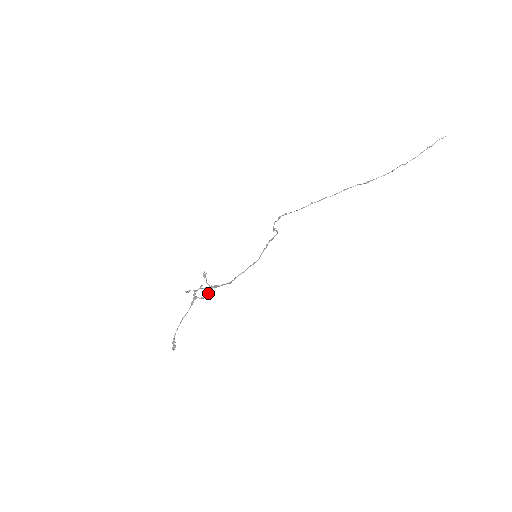
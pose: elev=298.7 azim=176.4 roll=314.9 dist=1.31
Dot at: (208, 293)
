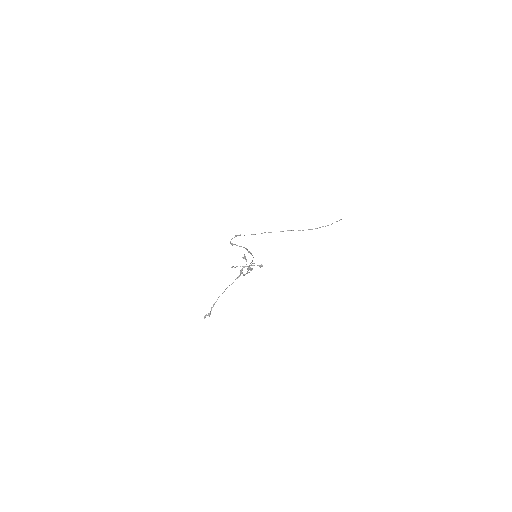
Dot at: (248, 272)
